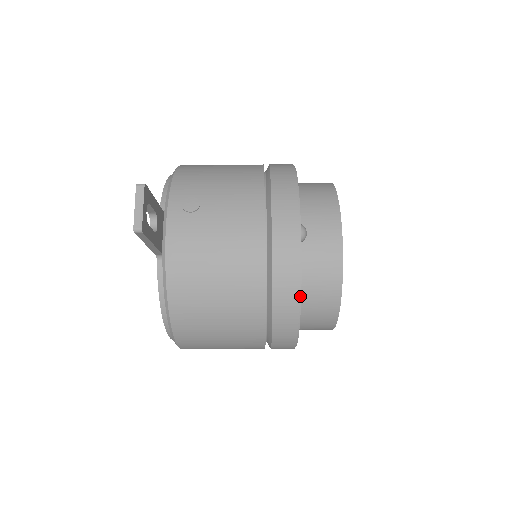
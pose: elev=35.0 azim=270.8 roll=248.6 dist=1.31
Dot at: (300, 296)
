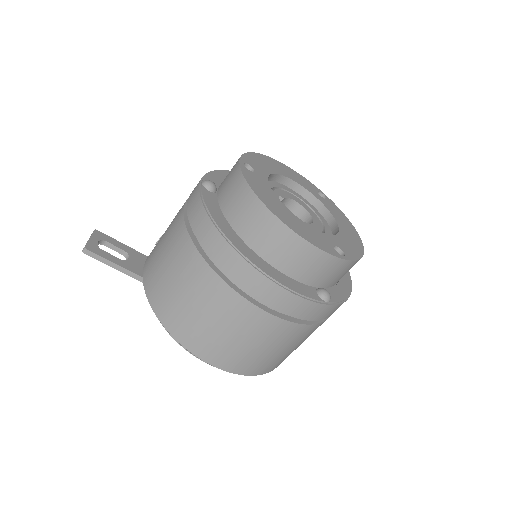
Dot at: (213, 219)
